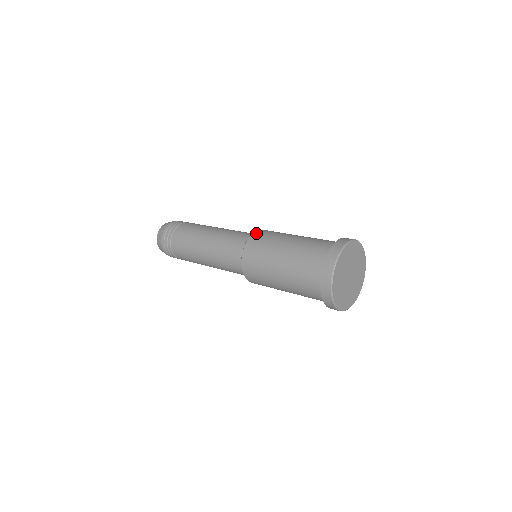
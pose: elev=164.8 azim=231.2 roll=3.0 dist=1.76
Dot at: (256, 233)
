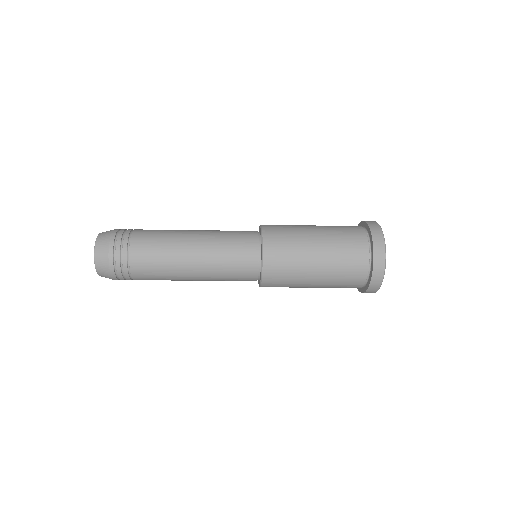
Dot at: (265, 225)
